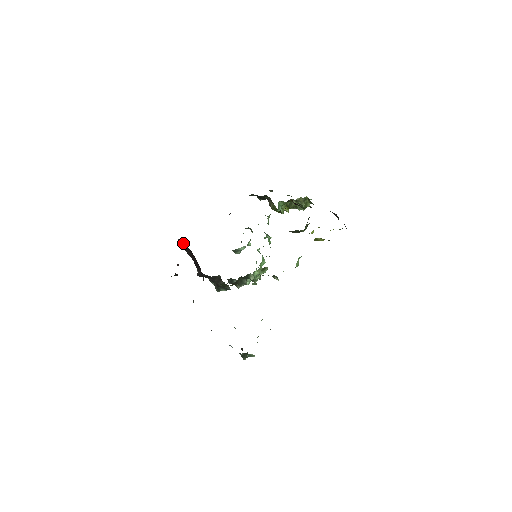
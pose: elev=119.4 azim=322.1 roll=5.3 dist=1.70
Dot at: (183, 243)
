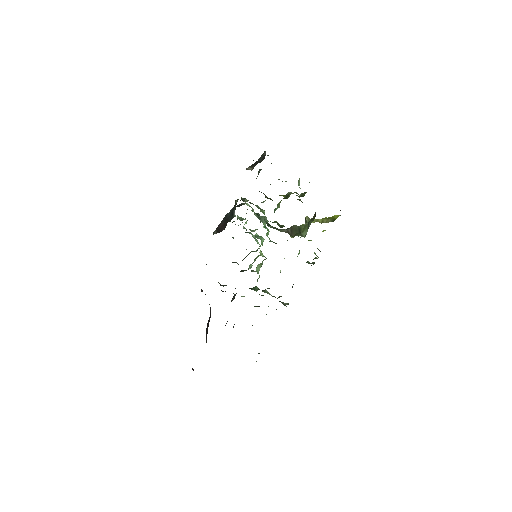
Dot at: occluded
